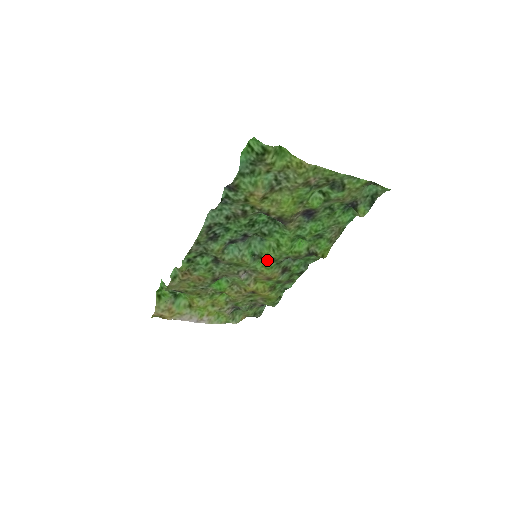
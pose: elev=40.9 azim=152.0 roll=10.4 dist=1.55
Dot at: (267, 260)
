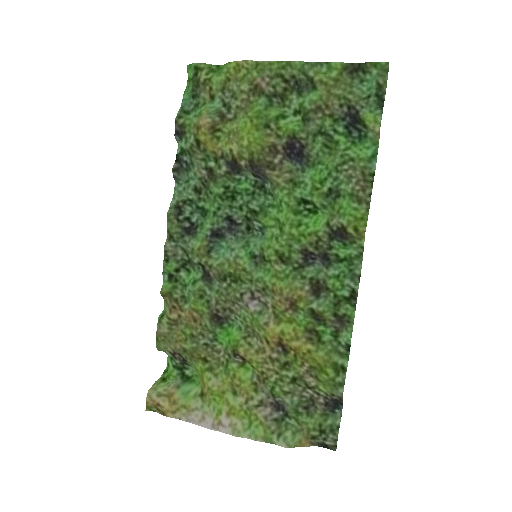
Dot at: (273, 259)
